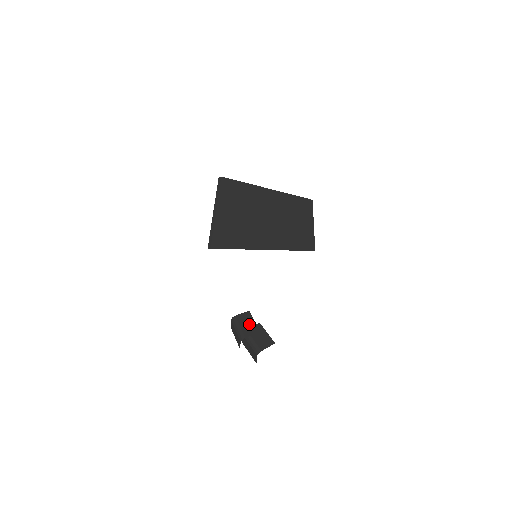
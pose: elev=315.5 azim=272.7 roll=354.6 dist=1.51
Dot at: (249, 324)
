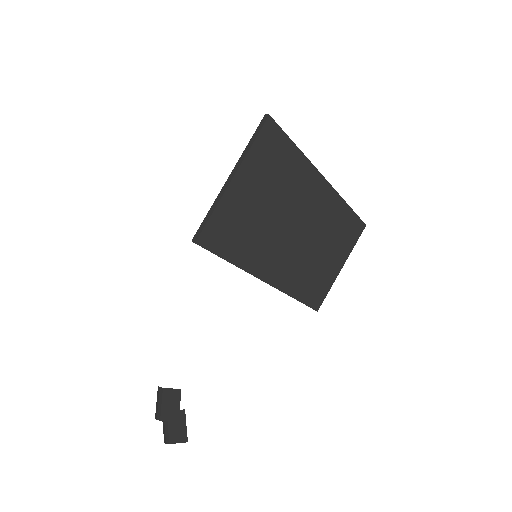
Dot at: (172, 406)
